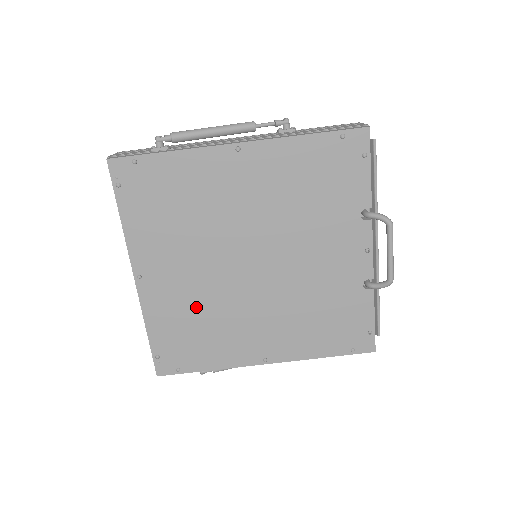
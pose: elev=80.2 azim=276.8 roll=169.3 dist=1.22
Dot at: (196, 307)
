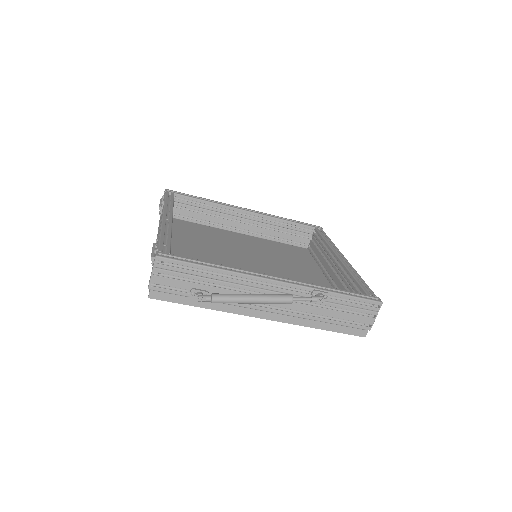
Dot at: occluded
